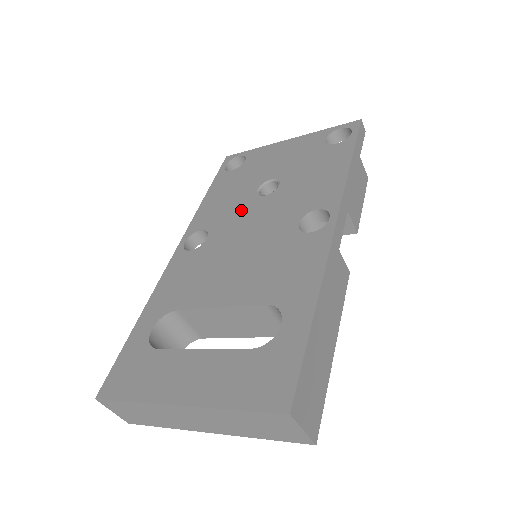
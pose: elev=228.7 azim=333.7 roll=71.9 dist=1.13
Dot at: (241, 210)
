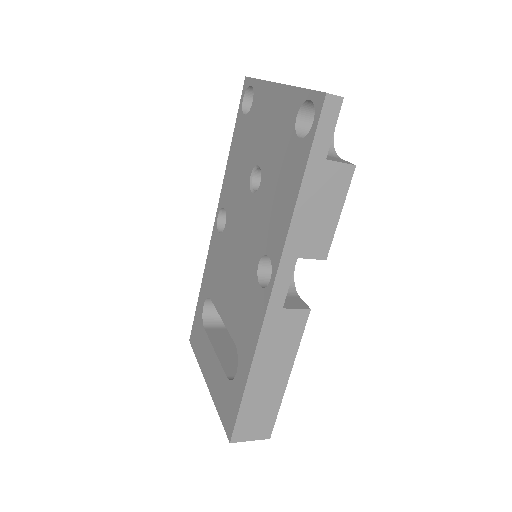
Dot at: (240, 202)
